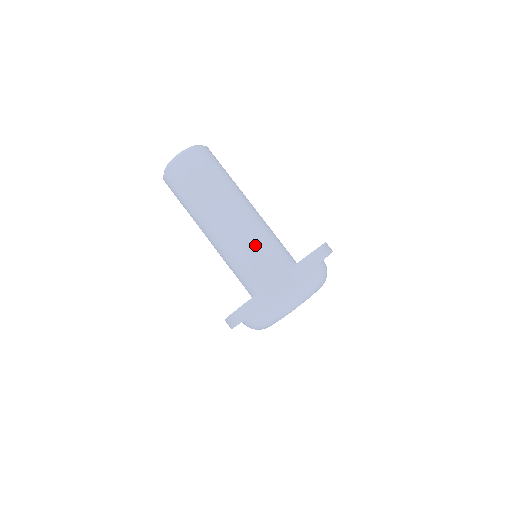
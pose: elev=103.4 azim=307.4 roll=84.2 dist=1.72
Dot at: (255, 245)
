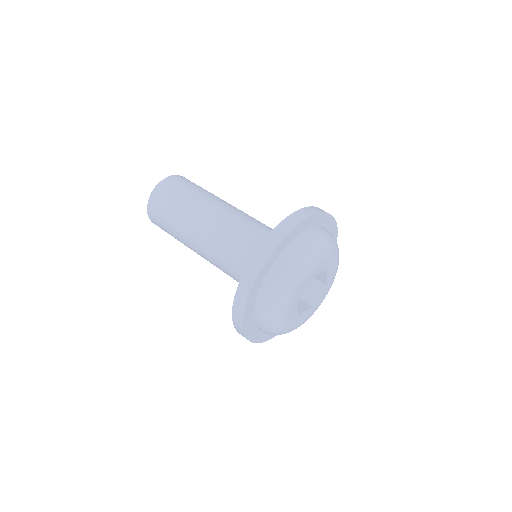
Dot at: (230, 258)
